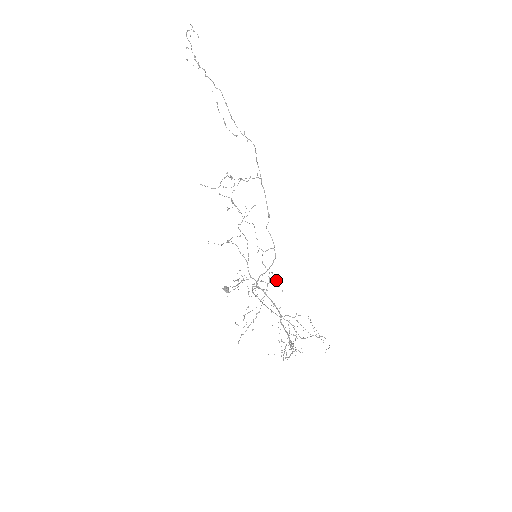
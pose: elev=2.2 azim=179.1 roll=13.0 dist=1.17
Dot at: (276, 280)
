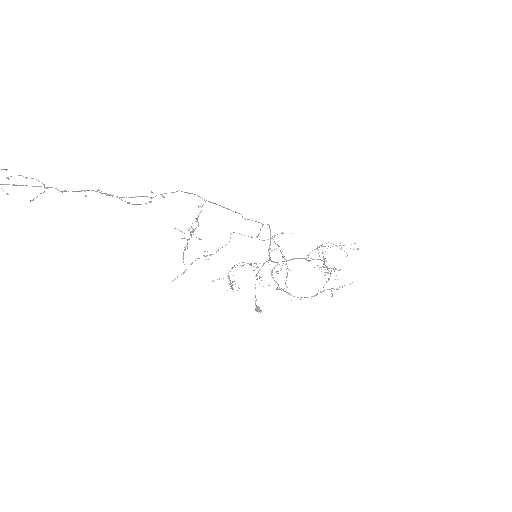
Dot at: occluded
